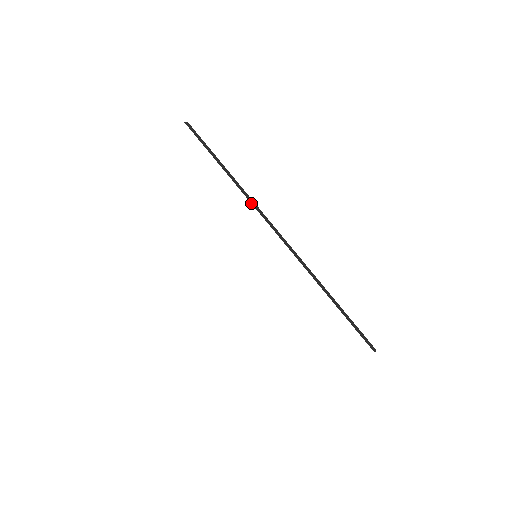
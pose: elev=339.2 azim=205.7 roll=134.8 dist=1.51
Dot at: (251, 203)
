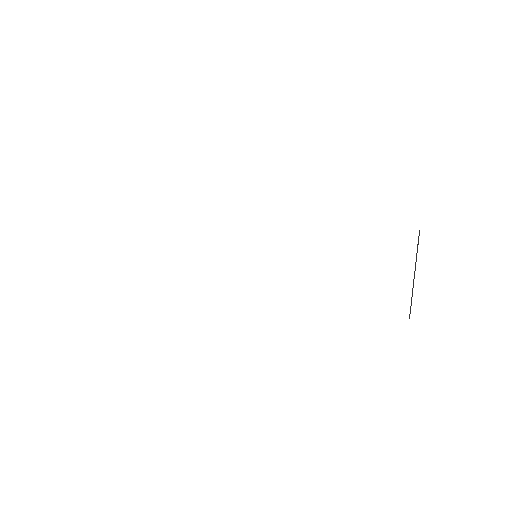
Dot at: occluded
